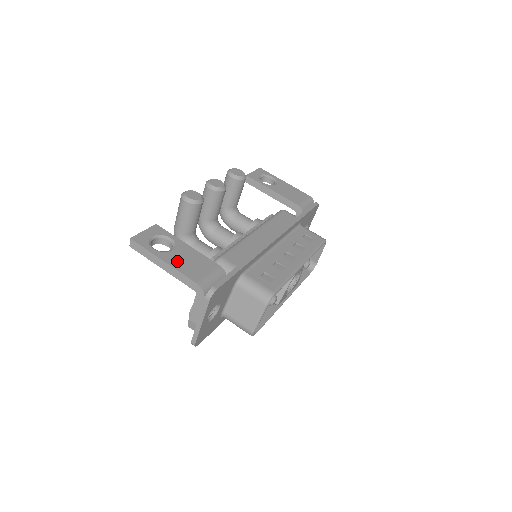
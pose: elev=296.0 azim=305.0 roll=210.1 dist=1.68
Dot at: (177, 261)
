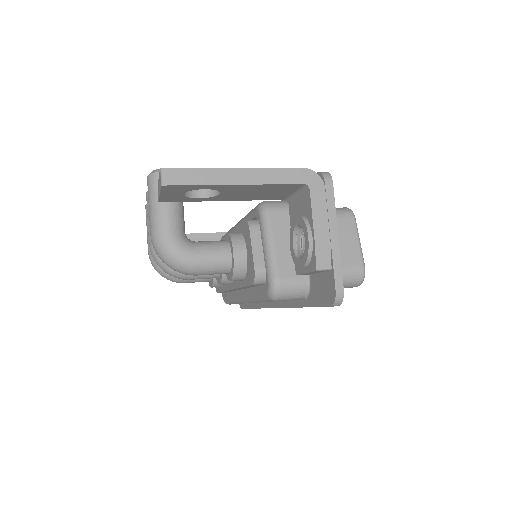
Dot at: occluded
